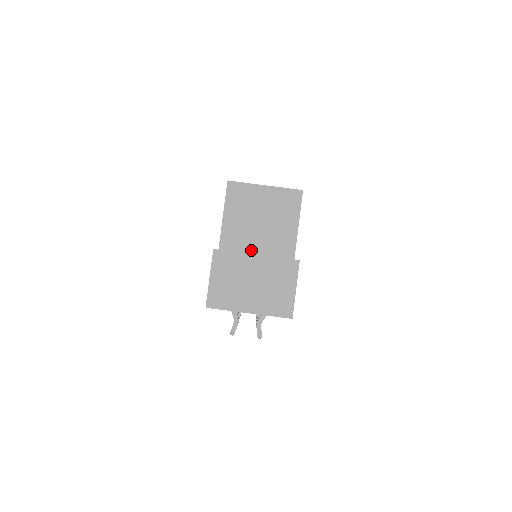
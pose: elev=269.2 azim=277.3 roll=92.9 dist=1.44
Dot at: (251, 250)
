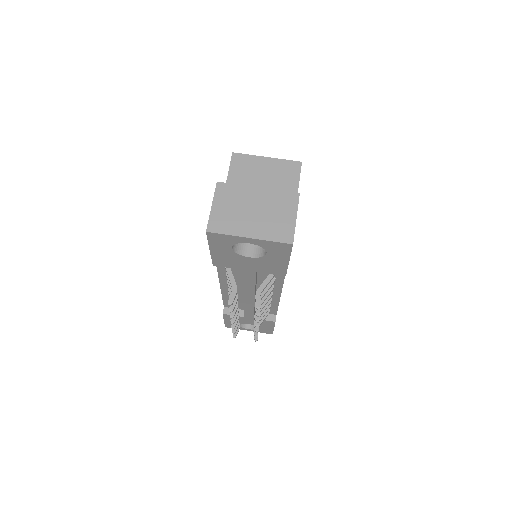
Dot at: occluded
